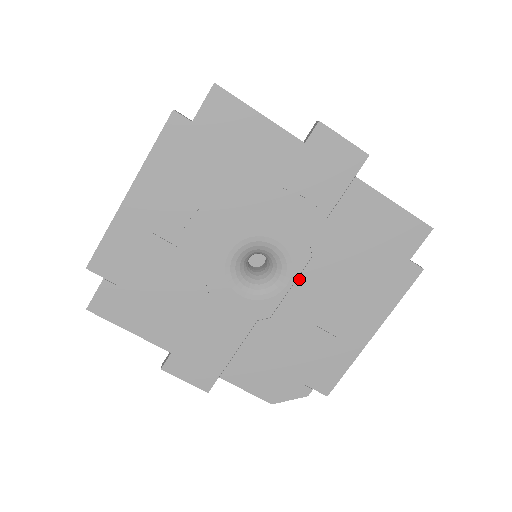
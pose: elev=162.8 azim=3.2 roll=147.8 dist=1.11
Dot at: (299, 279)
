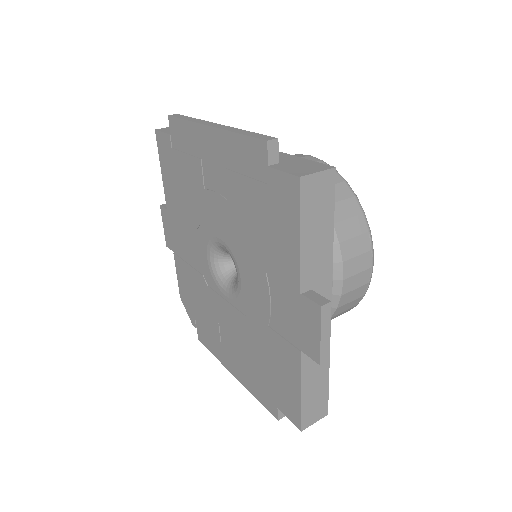
Dot at: (232, 306)
